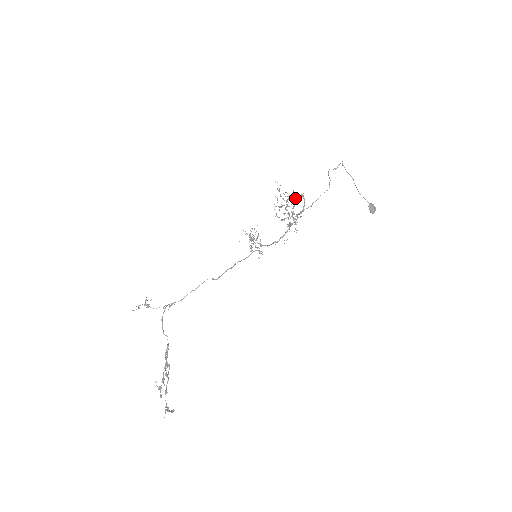
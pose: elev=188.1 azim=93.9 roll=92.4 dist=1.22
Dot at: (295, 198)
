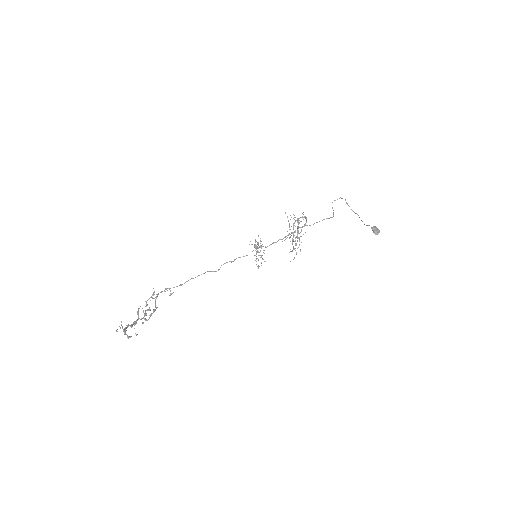
Dot at: occluded
